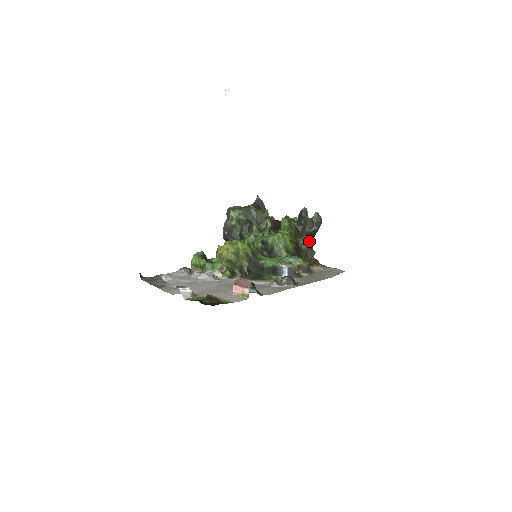
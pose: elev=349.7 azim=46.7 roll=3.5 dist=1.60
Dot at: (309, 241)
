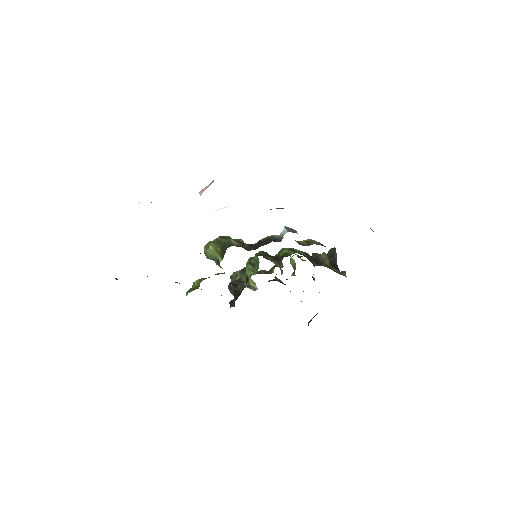
Dot at: occluded
